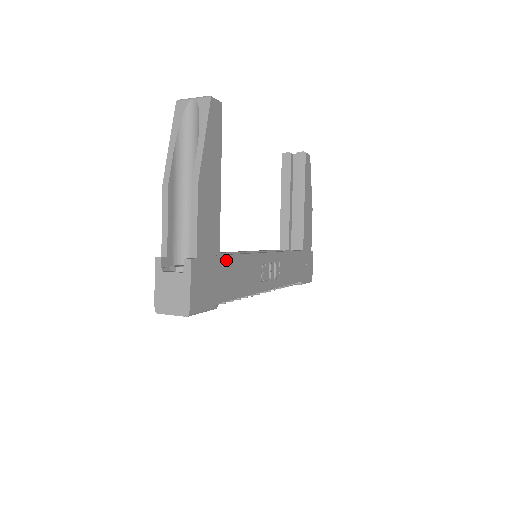
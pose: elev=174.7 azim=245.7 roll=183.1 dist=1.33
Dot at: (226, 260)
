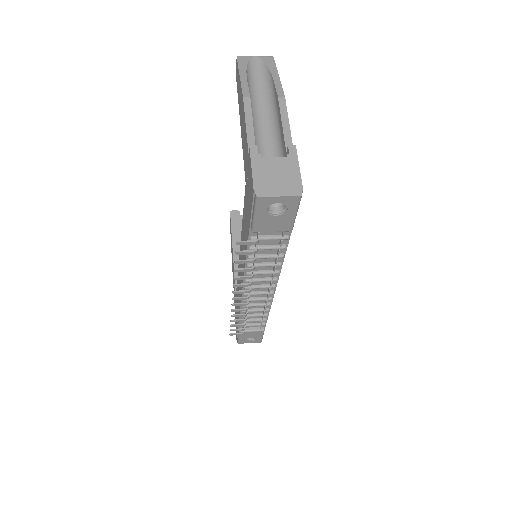
Dot at: occluded
